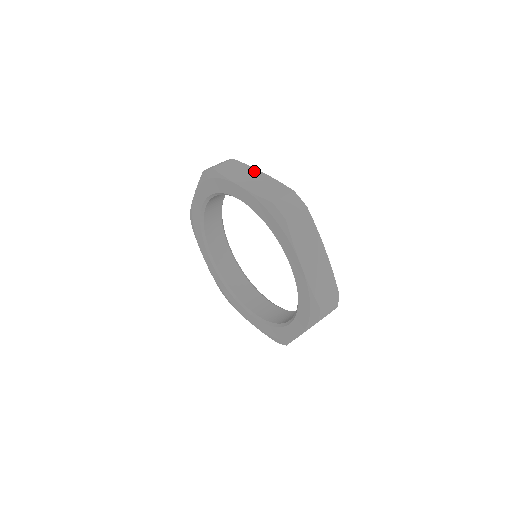
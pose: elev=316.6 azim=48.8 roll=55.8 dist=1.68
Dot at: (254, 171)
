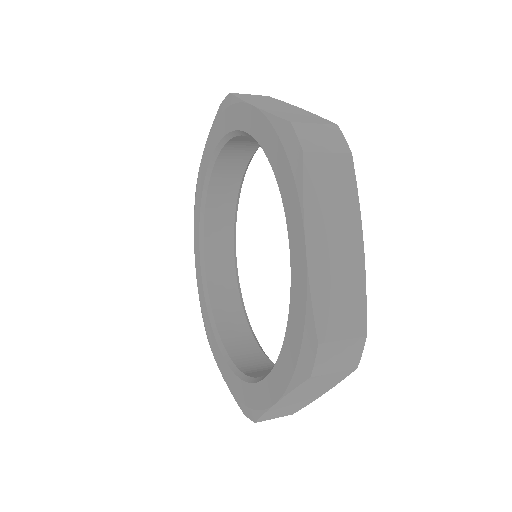
Dot at: occluded
